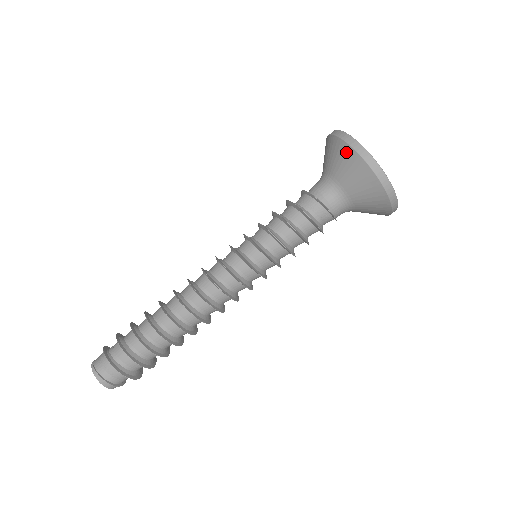
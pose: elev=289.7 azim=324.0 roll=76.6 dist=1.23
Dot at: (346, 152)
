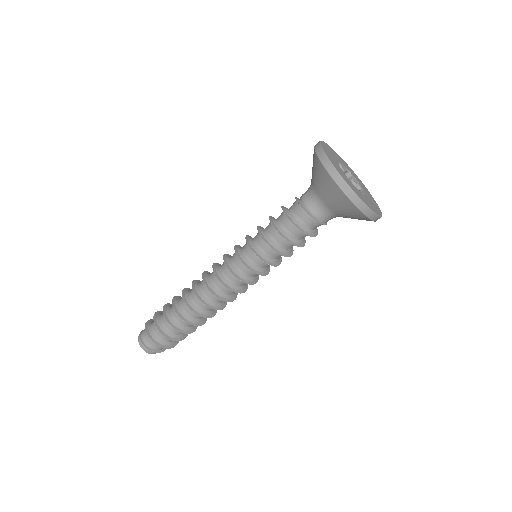
Dot at: occluded
